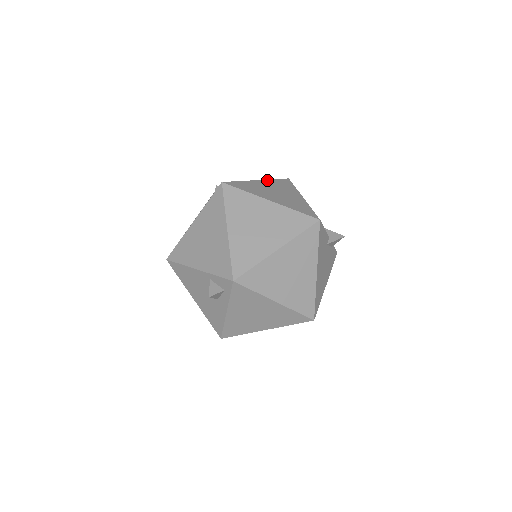
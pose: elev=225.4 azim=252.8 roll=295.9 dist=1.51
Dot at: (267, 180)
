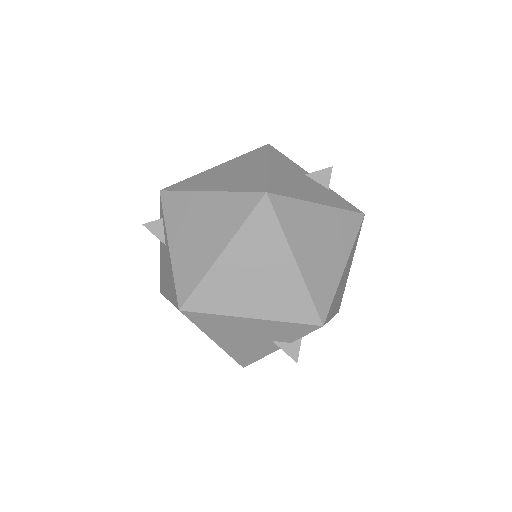
Dot at: occluded
